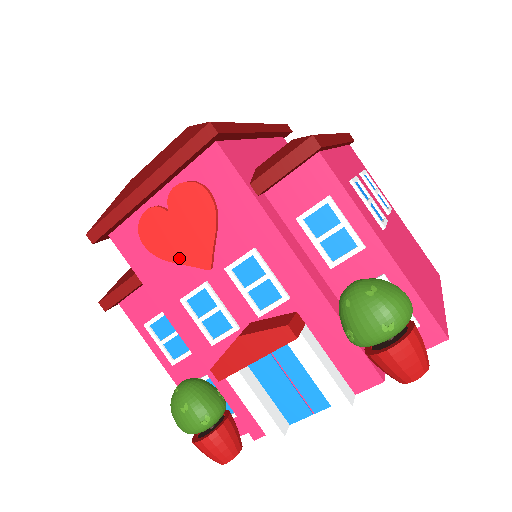
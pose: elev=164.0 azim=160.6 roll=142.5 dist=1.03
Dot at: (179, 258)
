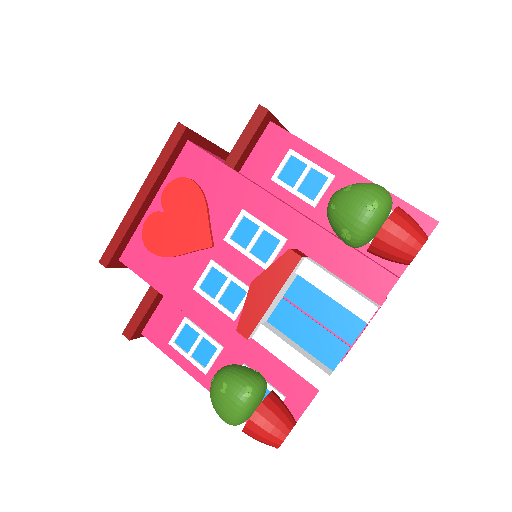
Dot at: (183, 248)
